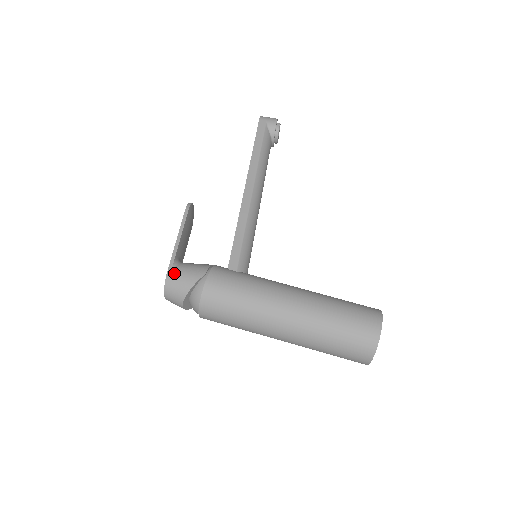
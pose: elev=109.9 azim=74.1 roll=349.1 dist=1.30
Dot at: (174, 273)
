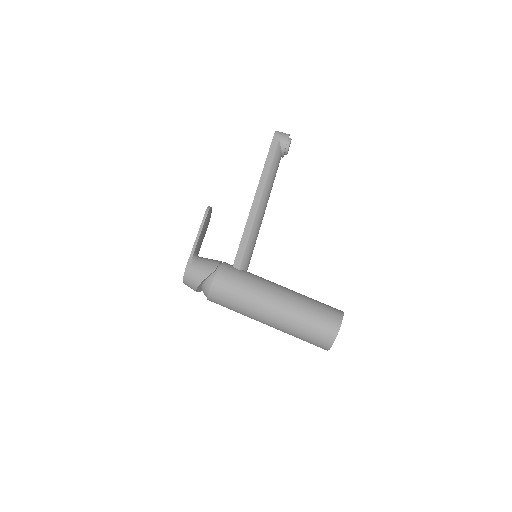
Dot at: (192, 266)
